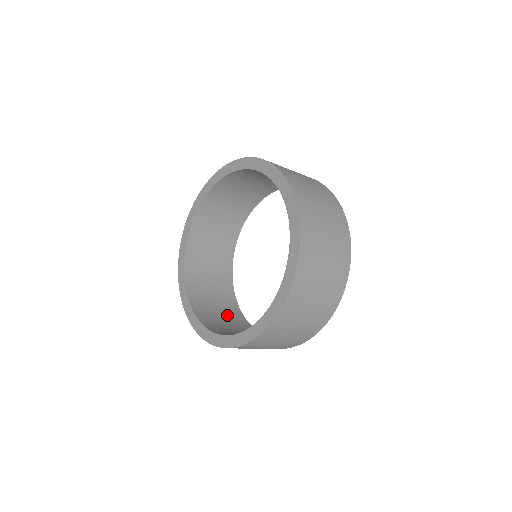
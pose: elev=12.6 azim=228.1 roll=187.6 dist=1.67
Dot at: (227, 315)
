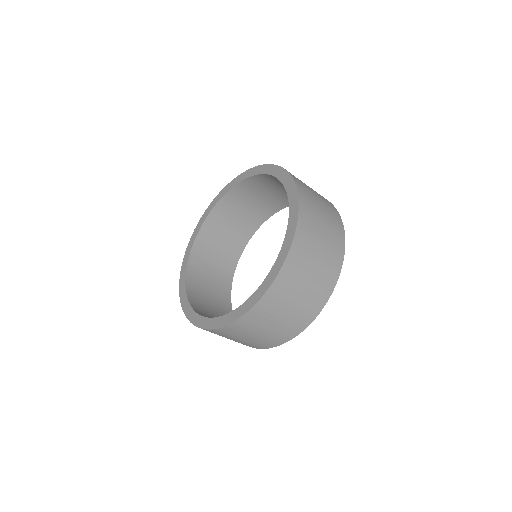
Dot at: (217, 273)
